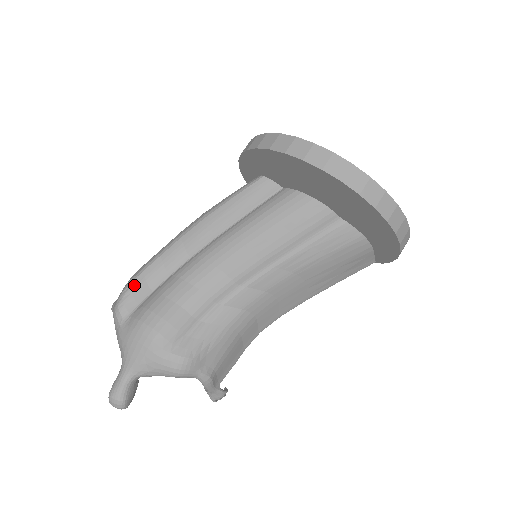
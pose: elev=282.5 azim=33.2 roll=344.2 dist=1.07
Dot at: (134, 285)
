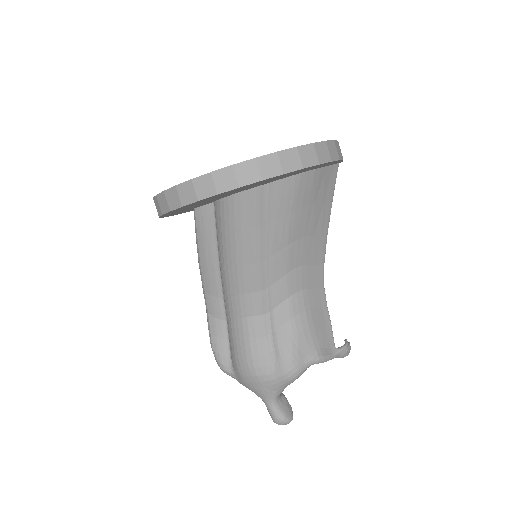
Dot at: (215, 347)
